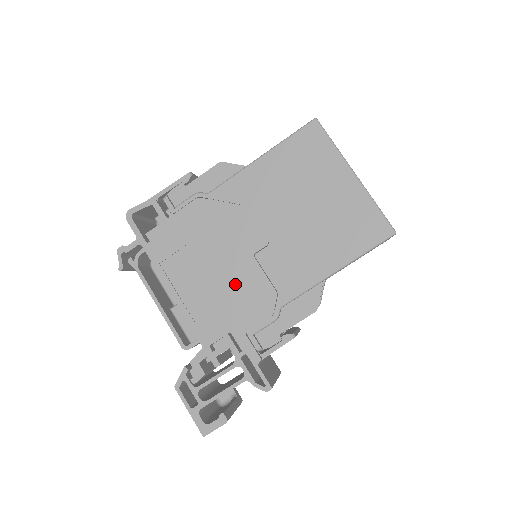
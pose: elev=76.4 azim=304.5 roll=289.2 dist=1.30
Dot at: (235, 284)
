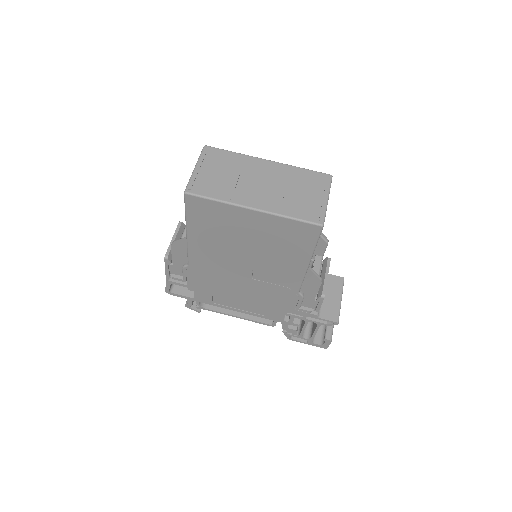
Dot at: (260, 294)
